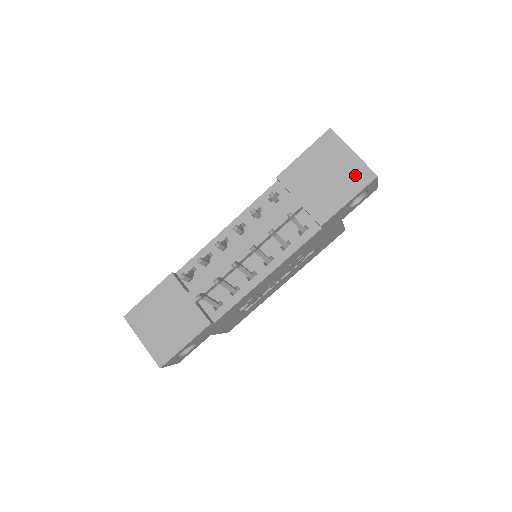
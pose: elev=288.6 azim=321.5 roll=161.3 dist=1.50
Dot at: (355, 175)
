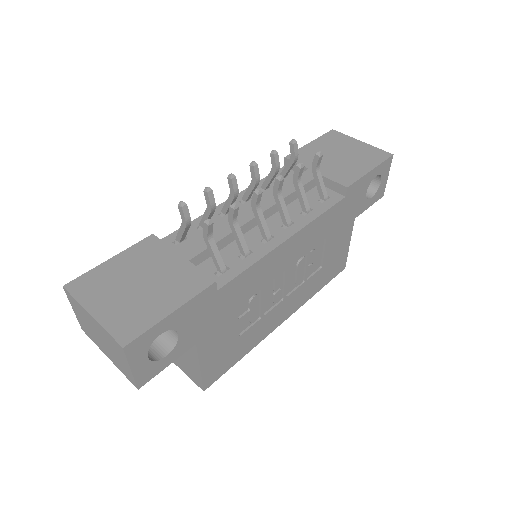
Dot at: (370, 154)
